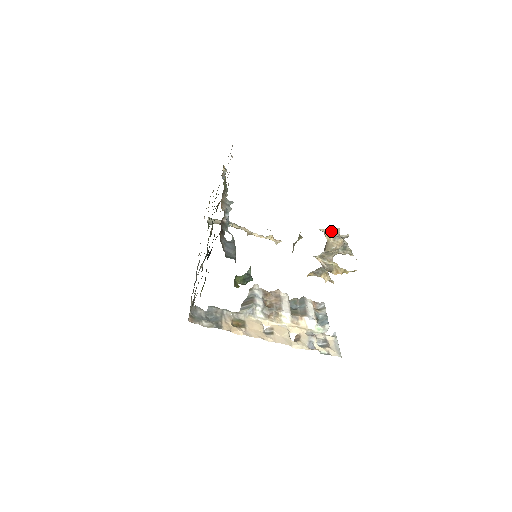
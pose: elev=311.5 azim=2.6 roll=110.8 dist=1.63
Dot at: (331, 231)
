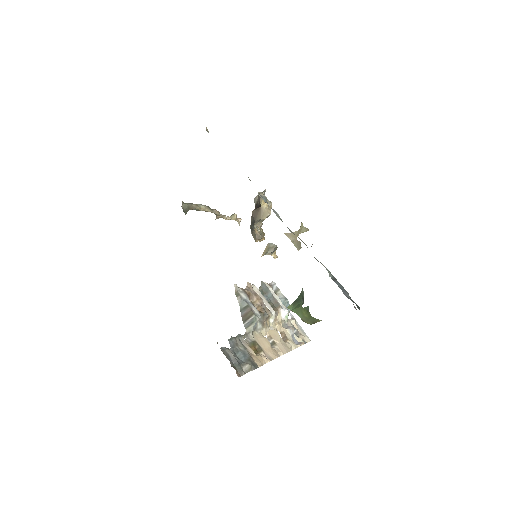
Dot at: (264, 195)
